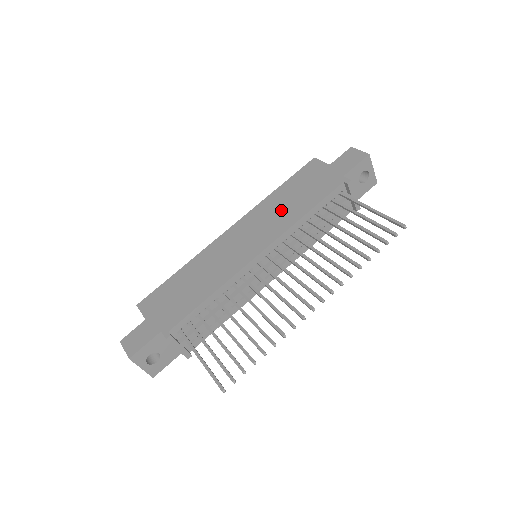
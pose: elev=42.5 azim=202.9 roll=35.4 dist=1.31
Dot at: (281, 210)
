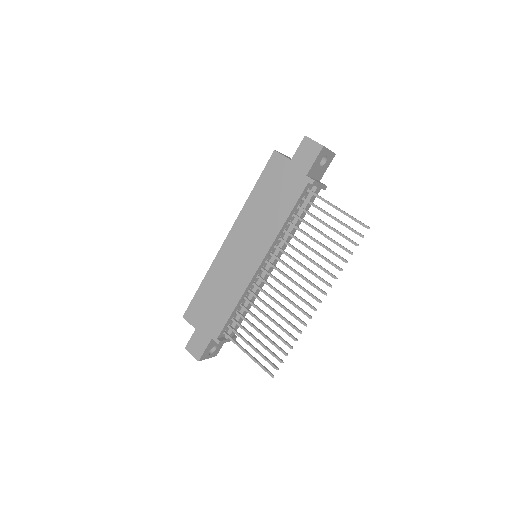
Dot at: (263, 217)
